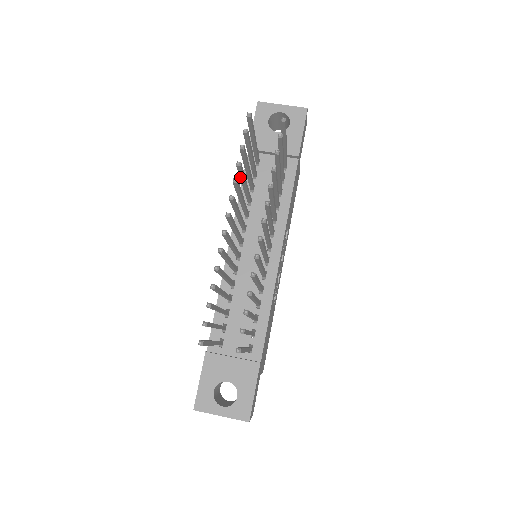
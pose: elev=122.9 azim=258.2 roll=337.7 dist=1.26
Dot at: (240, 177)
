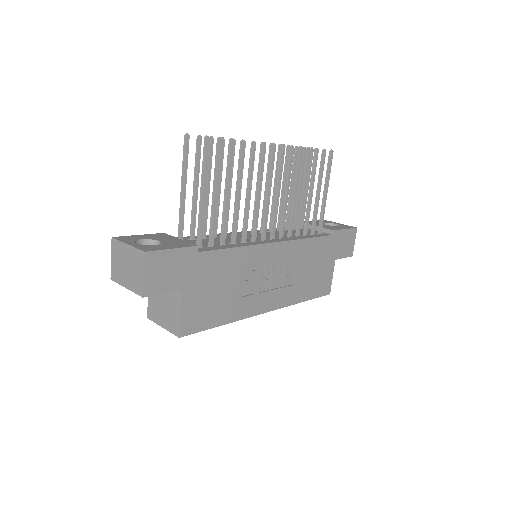
Dot at: (284, 169)
